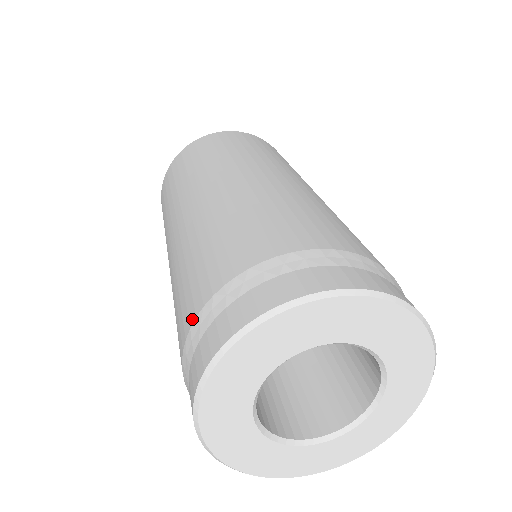
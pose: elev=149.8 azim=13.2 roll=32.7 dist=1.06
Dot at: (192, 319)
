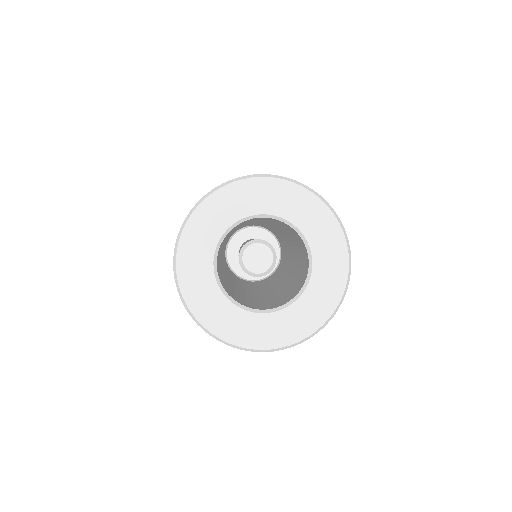
Dot at: occluded
